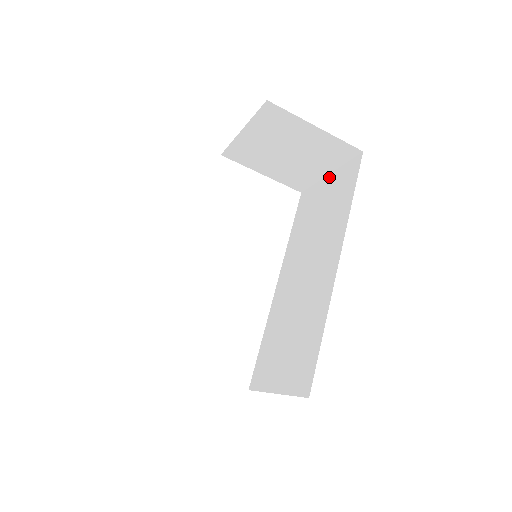
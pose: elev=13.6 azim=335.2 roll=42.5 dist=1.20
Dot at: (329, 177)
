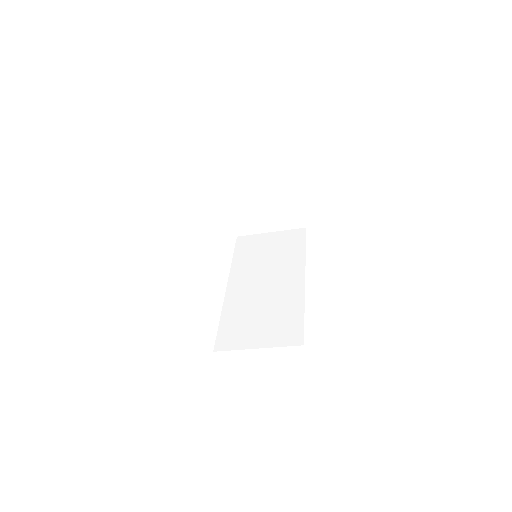
Dot at: (272, 234)
